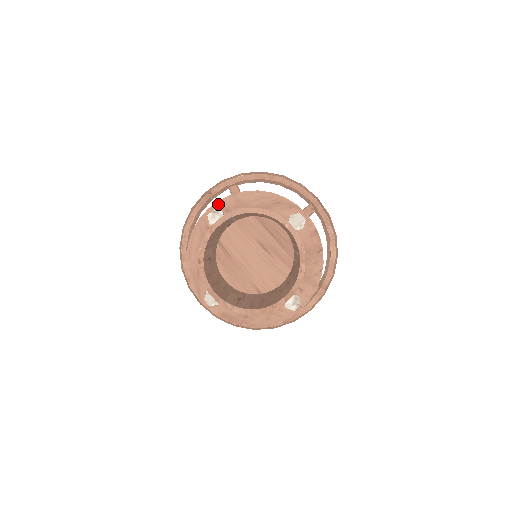
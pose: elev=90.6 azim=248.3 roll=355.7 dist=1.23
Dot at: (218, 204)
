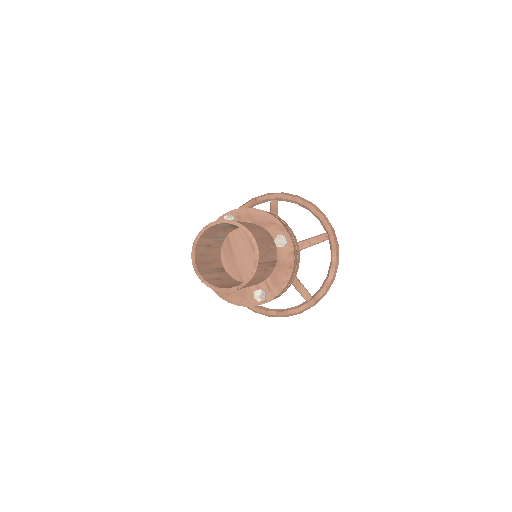
Dot at: (234, 211)
